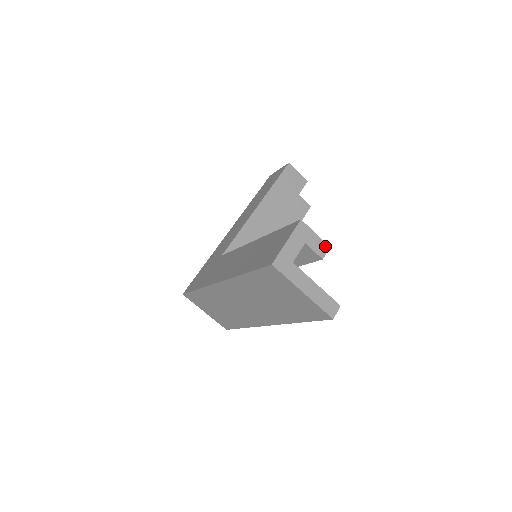
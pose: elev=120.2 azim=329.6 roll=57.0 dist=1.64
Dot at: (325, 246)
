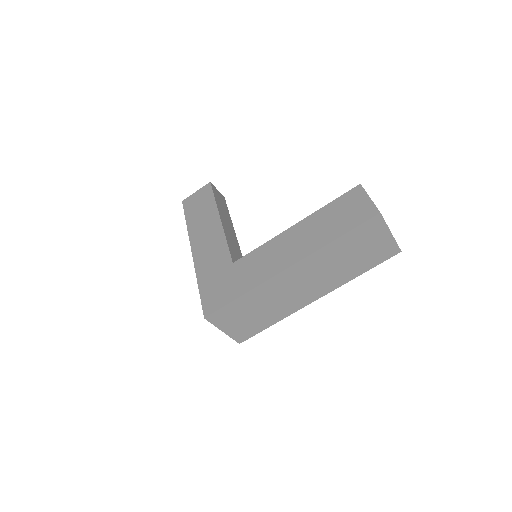
Dot at: occluded
